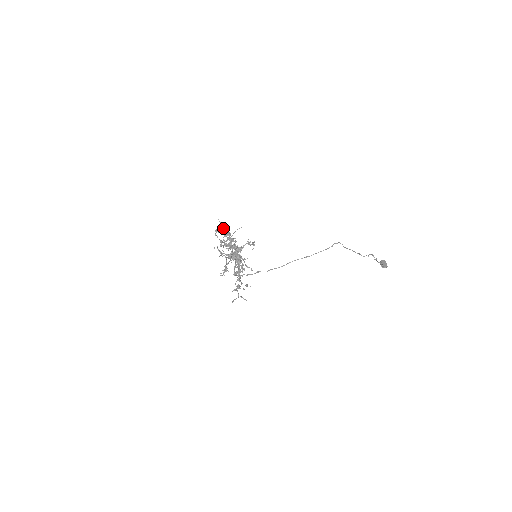
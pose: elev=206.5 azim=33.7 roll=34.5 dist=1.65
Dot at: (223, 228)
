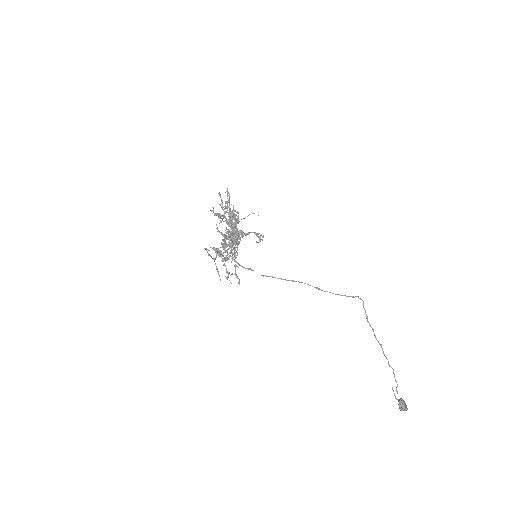
Dot at: occluded
